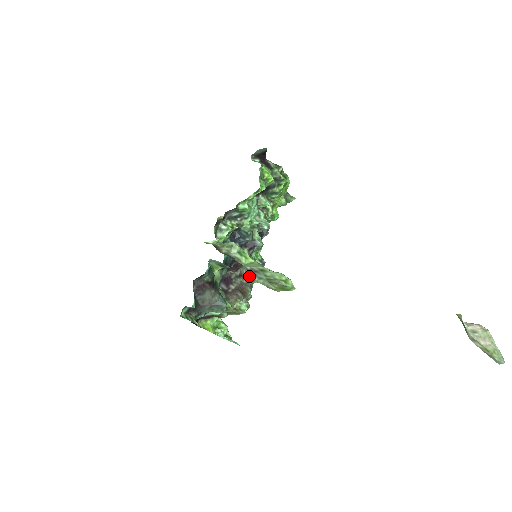
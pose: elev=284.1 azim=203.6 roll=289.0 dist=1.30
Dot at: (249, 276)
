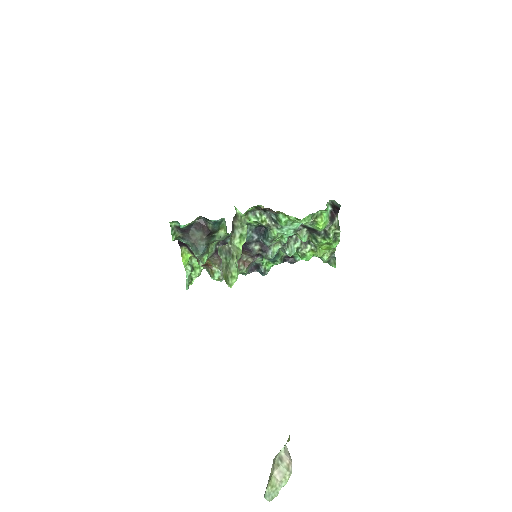
Dot at: (224, 250)
